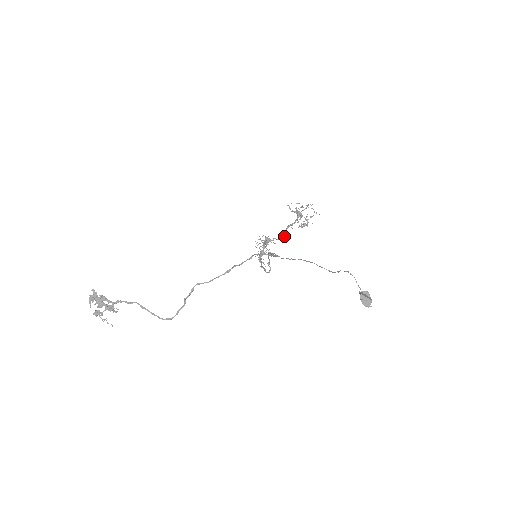
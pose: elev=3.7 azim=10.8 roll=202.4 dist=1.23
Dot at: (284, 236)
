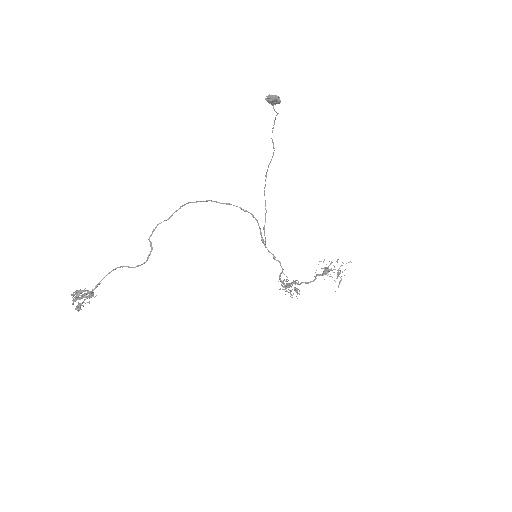
Dot at: (314, 280)
